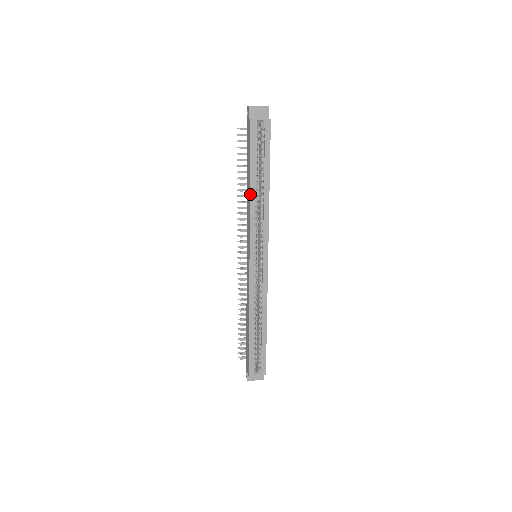
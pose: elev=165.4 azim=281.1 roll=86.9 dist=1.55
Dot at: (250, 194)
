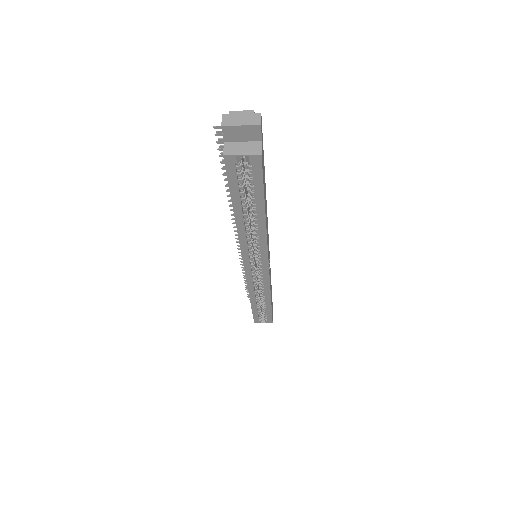
Dot at: (236, 225)
